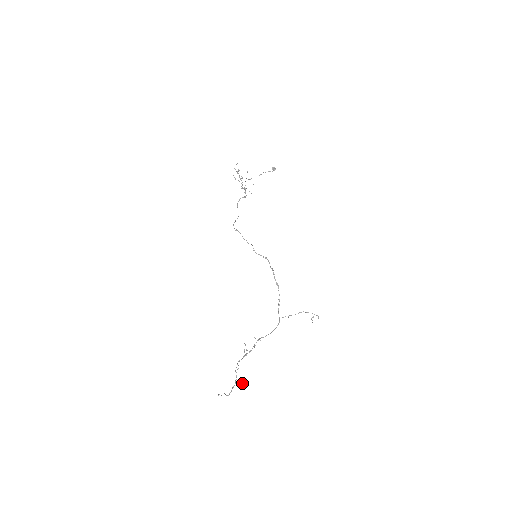
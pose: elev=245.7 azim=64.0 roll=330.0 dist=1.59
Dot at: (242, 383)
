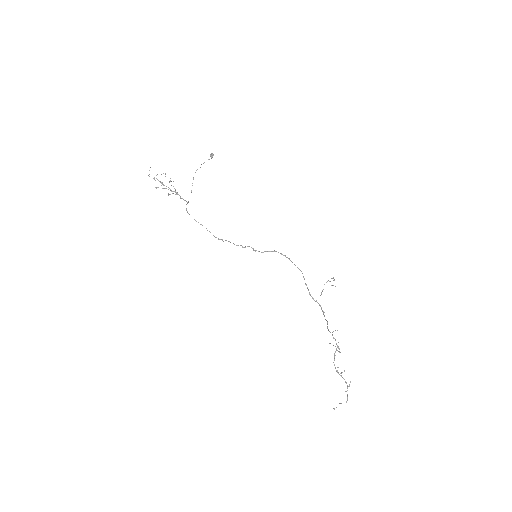
Dot at: occluded
